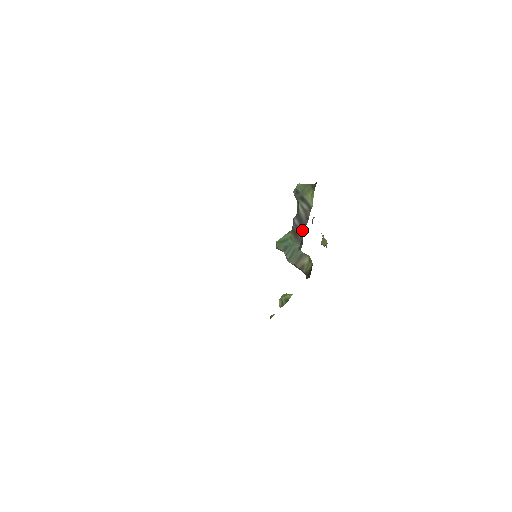
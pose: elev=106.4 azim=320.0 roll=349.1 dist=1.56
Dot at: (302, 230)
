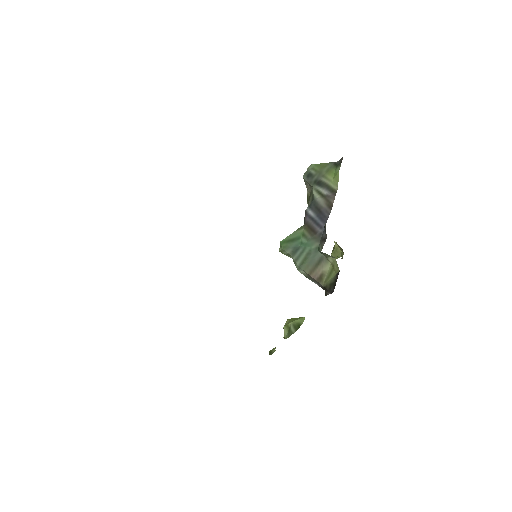
Dot at: (322, 222)
